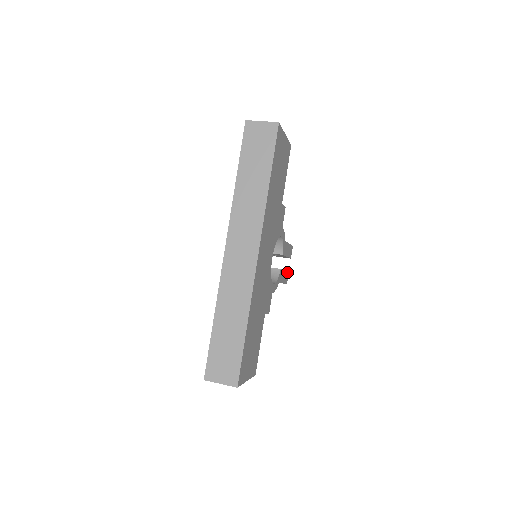
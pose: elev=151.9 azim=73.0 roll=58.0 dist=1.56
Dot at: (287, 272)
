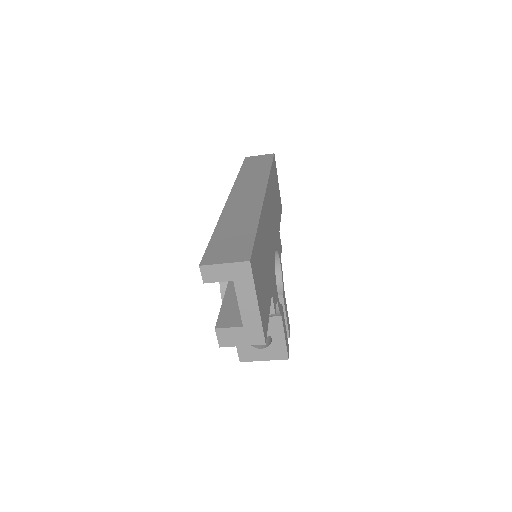
Dot at: (287, 342)
